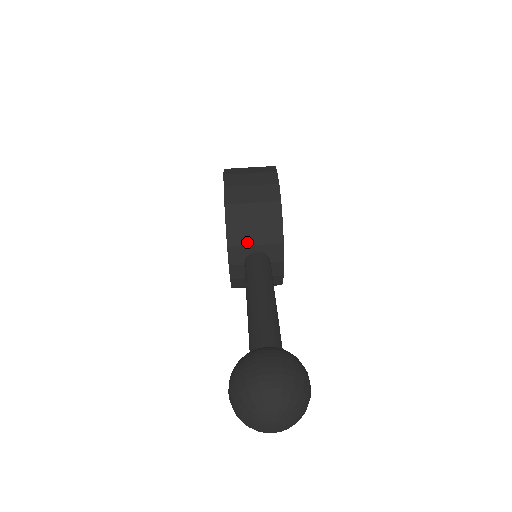
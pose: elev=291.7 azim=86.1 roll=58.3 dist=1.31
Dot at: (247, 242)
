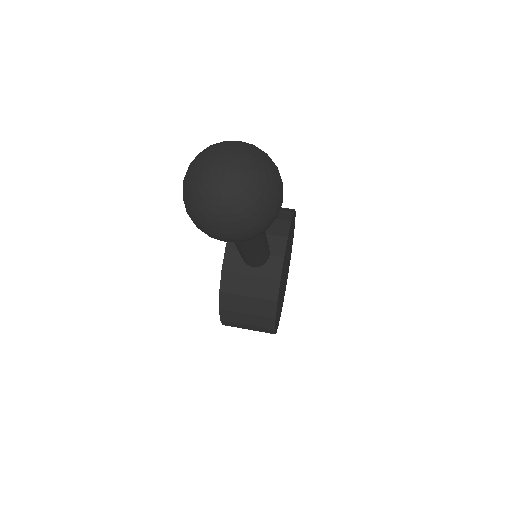
Dot at: occluded
